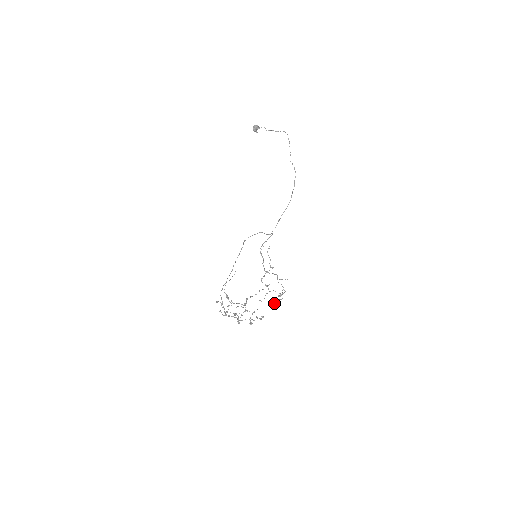
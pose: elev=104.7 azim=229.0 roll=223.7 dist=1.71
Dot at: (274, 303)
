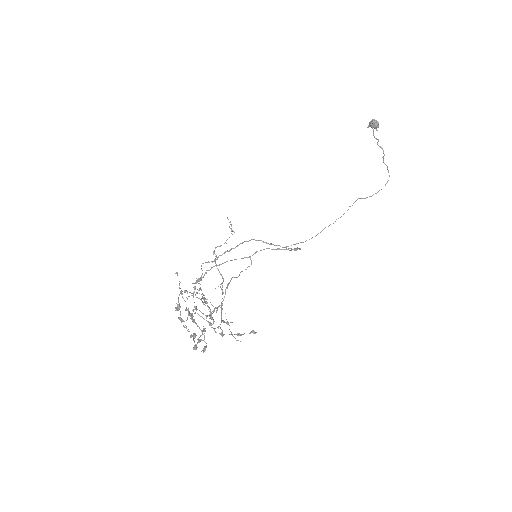
Dot at: occluded
